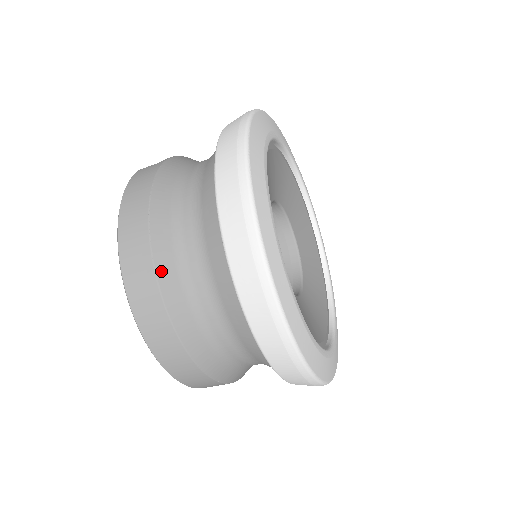
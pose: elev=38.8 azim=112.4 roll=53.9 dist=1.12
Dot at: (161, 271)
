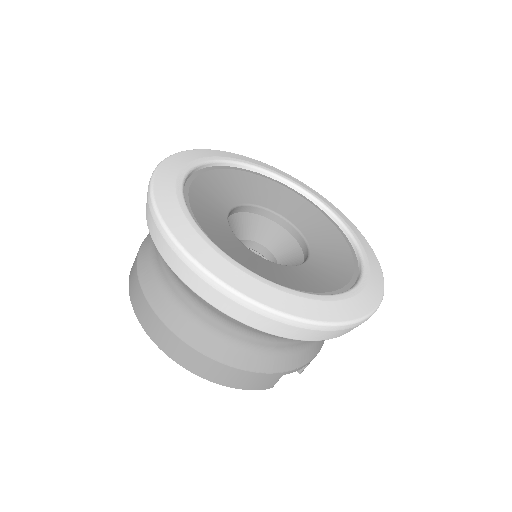
Dot at: (142, 278)
